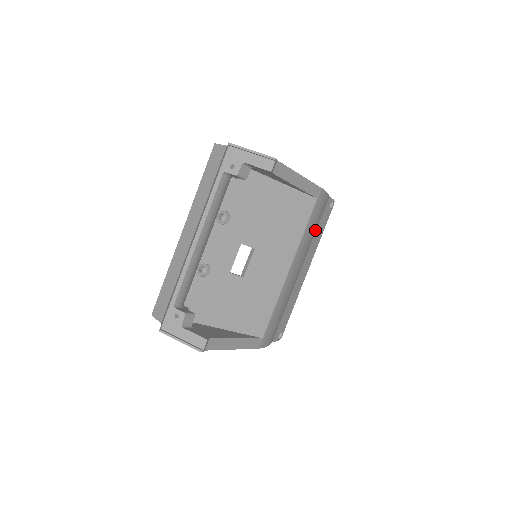
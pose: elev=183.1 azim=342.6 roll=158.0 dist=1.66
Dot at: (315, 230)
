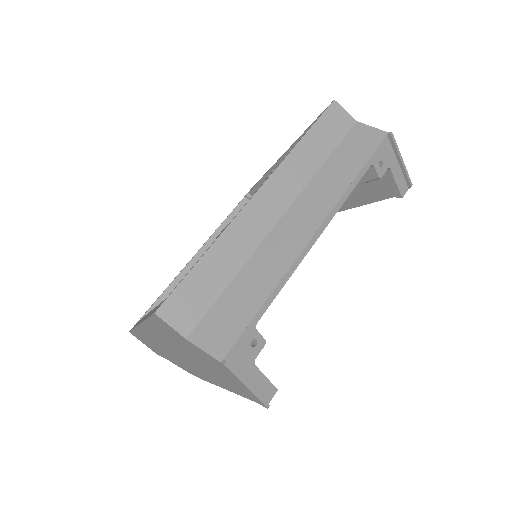
Dot at: occluded
